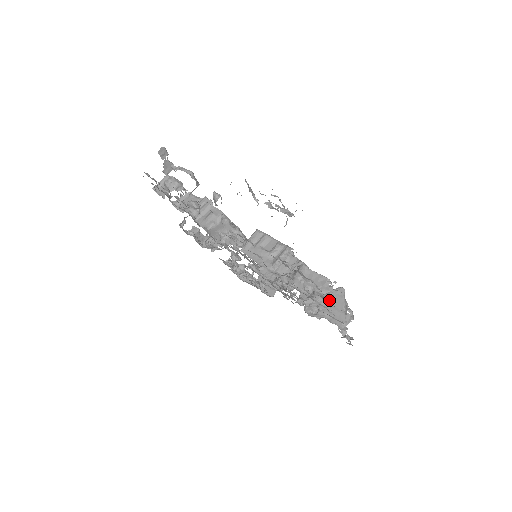
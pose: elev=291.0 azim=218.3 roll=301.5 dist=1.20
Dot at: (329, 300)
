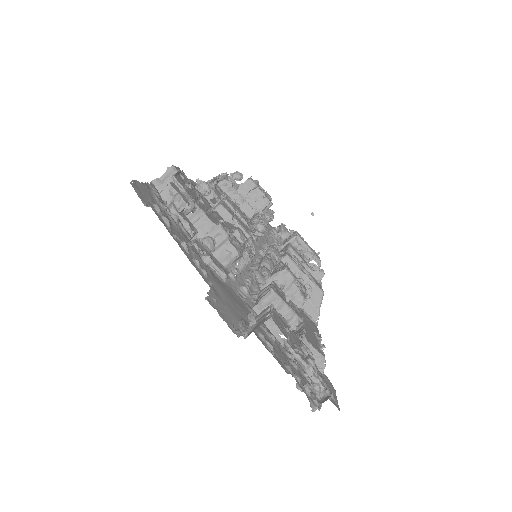
Dot at: occluded
